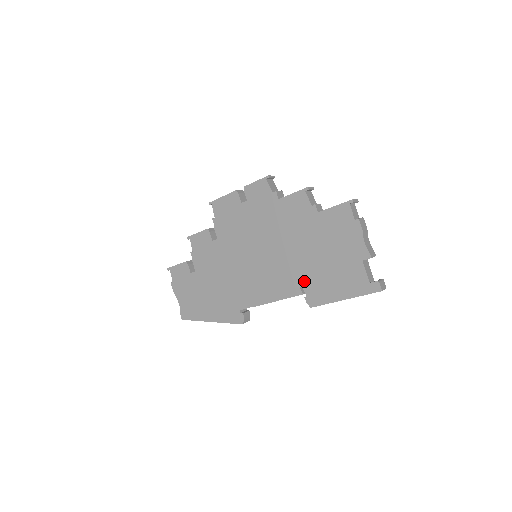
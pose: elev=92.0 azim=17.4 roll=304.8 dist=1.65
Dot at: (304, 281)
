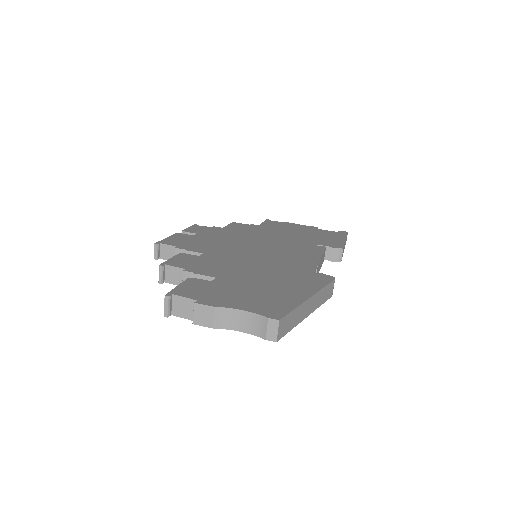
Dot at: (313, 243)
